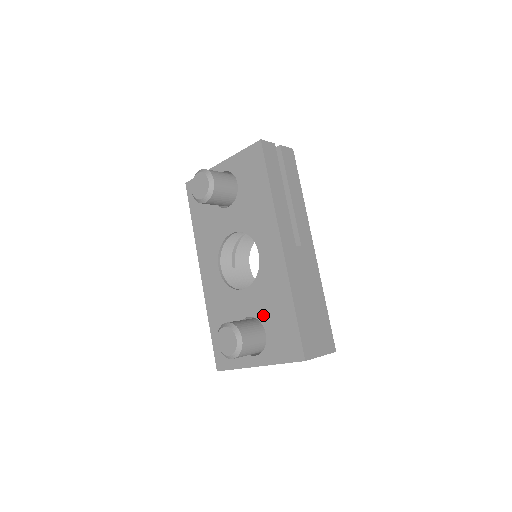
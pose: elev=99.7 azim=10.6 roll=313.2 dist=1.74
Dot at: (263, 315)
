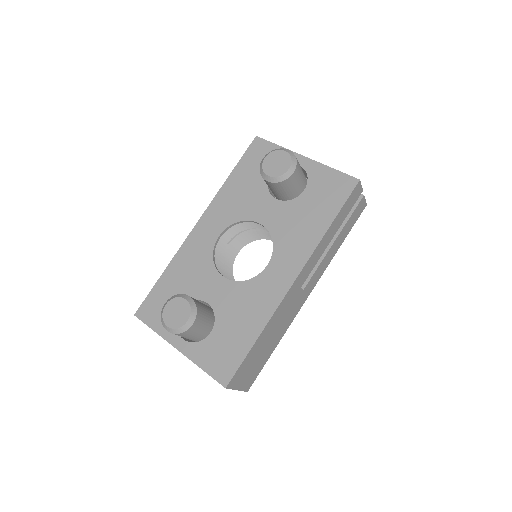
Dot at: (223, 316)
